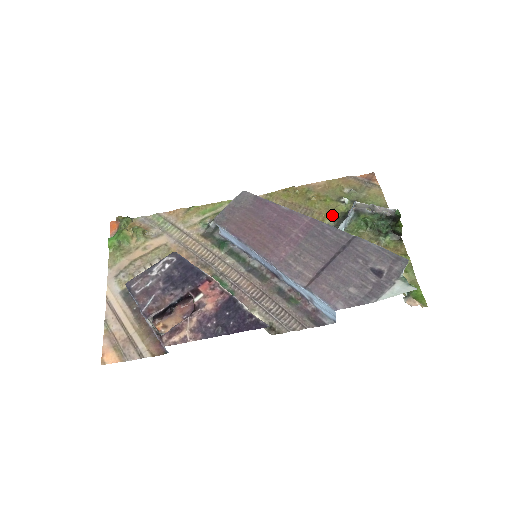
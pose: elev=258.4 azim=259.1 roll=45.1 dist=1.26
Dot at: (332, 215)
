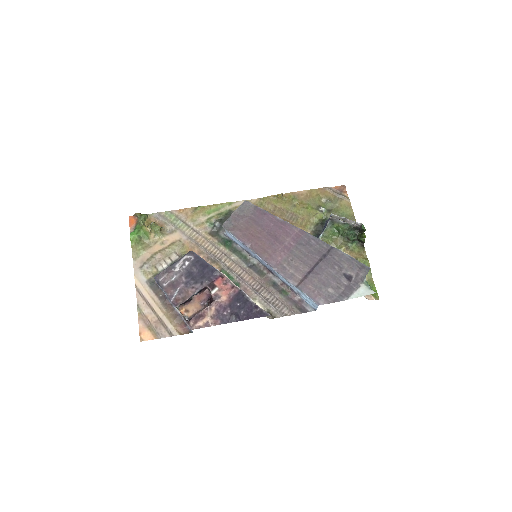
Dot at: (312, 221)
